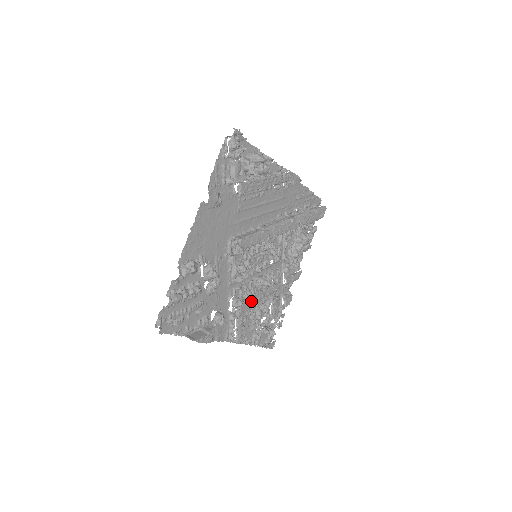
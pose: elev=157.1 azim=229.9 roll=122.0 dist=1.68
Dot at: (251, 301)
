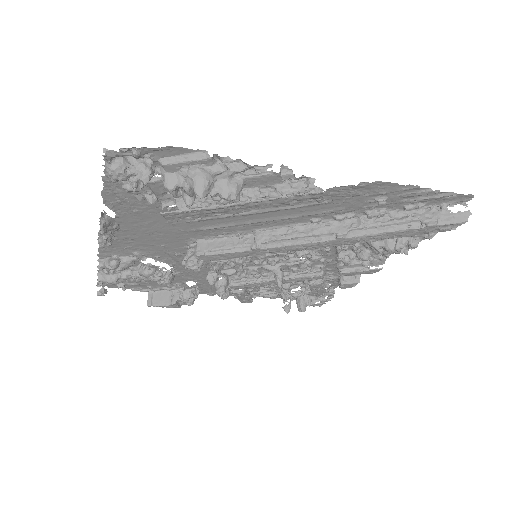
Dot at: (255, 285)
